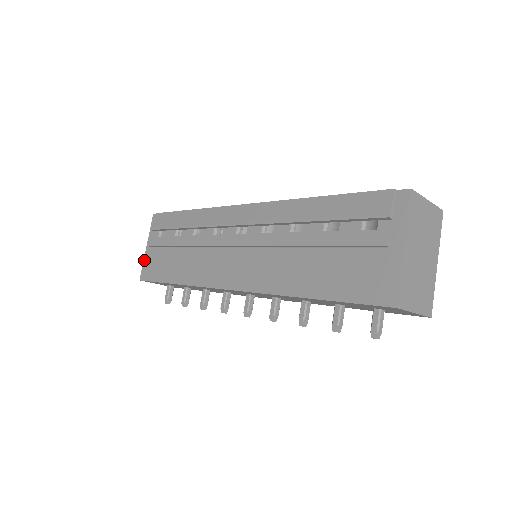
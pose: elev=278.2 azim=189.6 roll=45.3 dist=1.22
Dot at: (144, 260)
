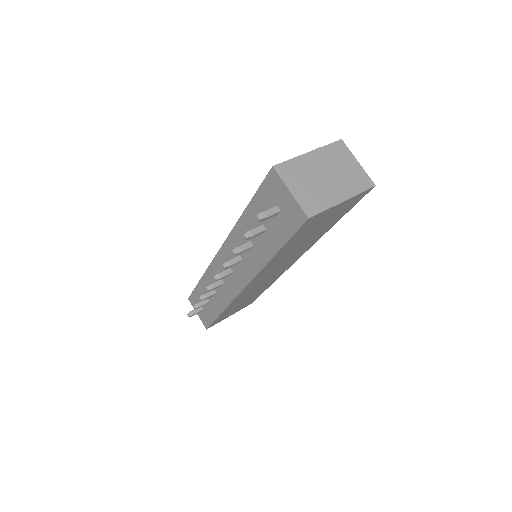
Dot at: occluded
